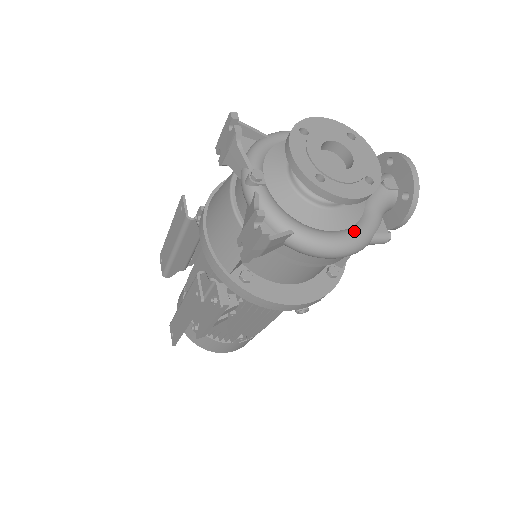
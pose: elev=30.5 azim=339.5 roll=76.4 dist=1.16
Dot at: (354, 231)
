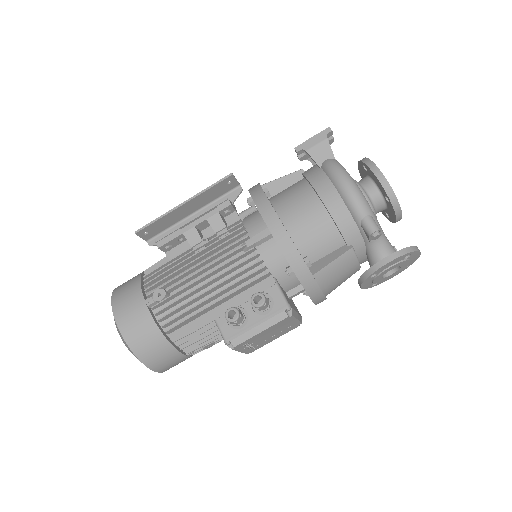
Dot at: occluded
